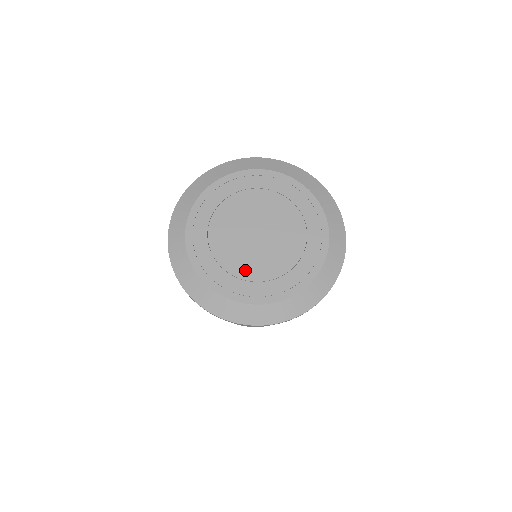
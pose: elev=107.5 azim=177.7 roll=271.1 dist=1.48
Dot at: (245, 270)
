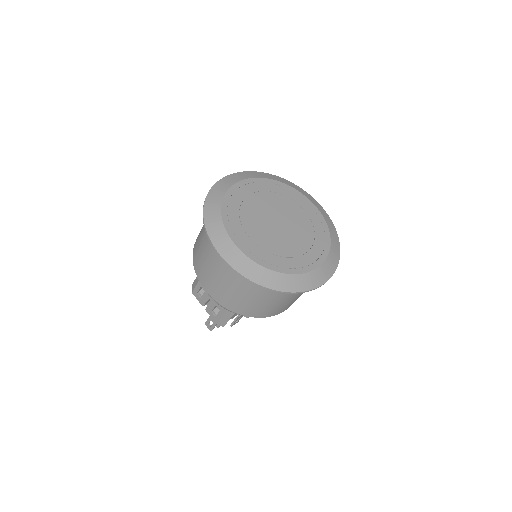
Dot at: (293, 250)
